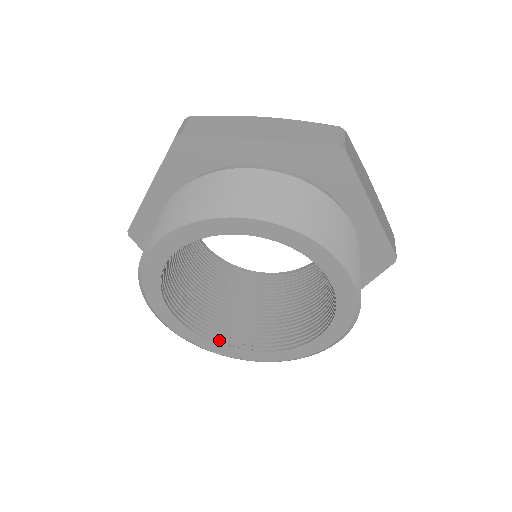
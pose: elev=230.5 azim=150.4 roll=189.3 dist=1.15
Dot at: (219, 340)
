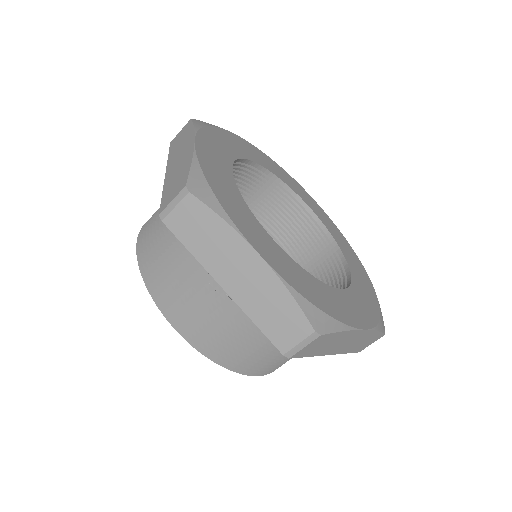
Dot at: occluded
